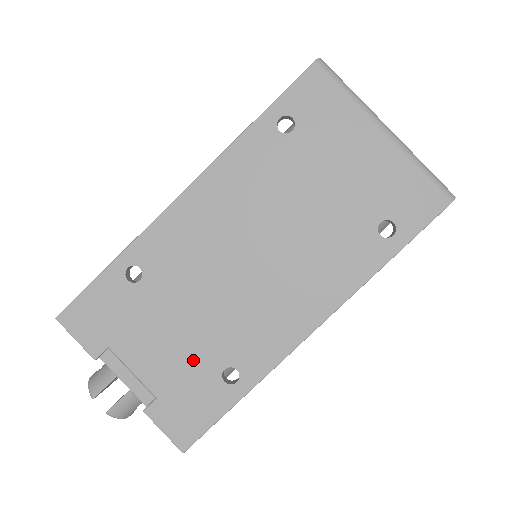
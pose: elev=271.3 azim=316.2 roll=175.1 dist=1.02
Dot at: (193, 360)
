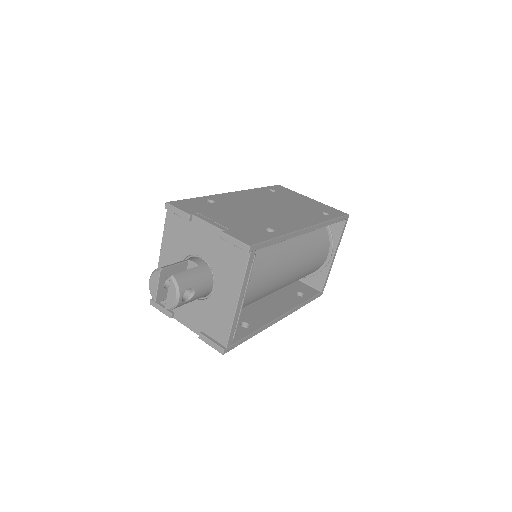
Dot at: (248, 224)
